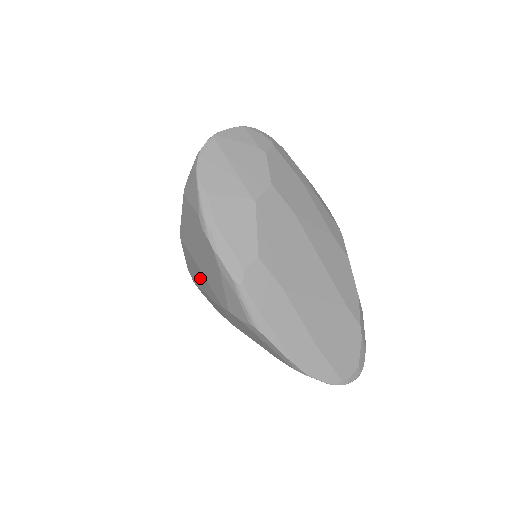
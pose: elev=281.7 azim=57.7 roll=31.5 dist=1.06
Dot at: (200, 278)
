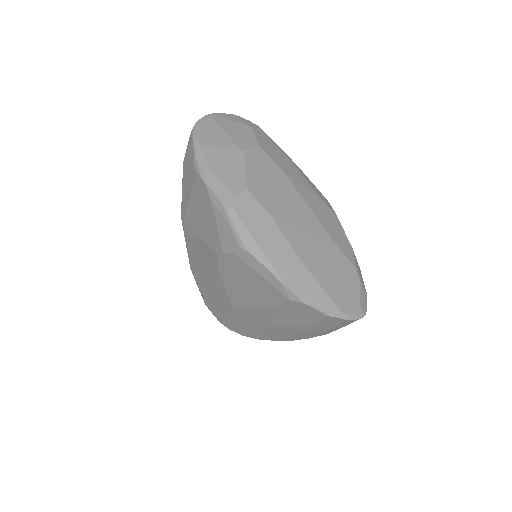
Dot at: (199, 252)
